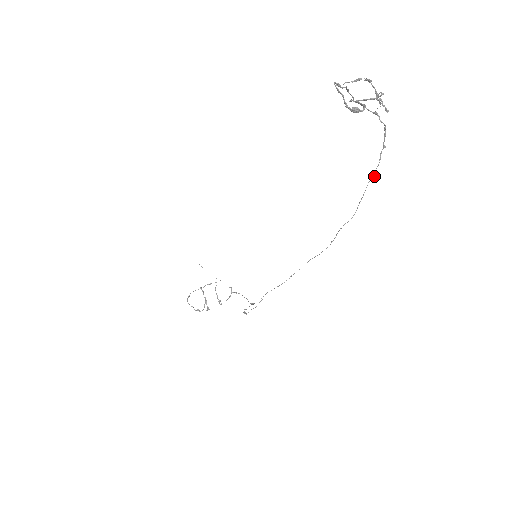
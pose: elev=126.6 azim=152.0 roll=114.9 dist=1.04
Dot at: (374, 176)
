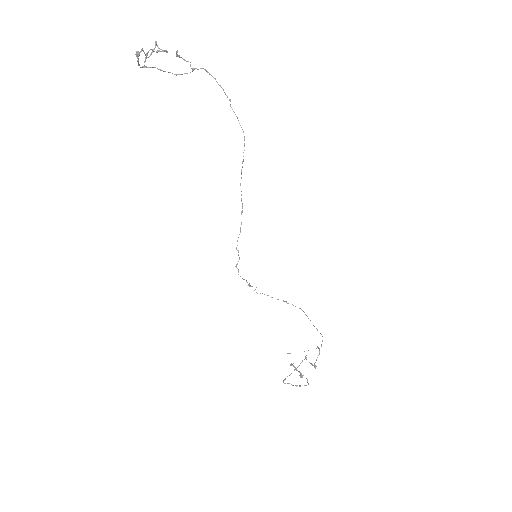
Dot at: (229, 100)
